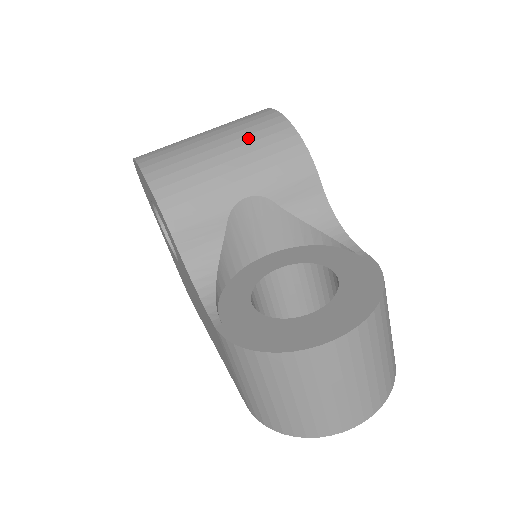
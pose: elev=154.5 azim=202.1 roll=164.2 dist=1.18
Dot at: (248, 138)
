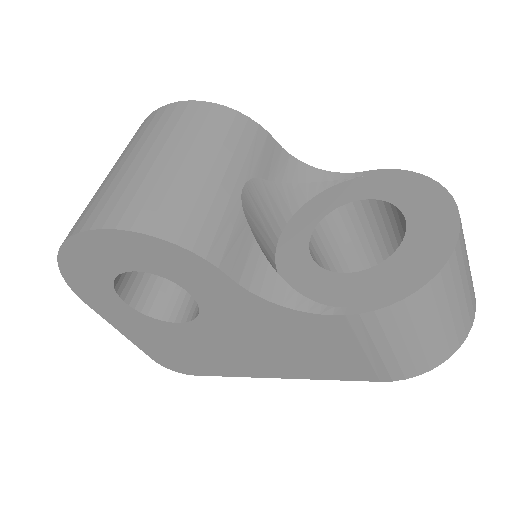
Dot at: (189, 134)
